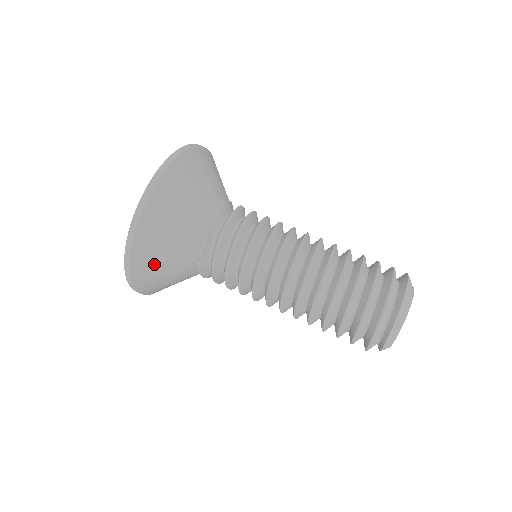
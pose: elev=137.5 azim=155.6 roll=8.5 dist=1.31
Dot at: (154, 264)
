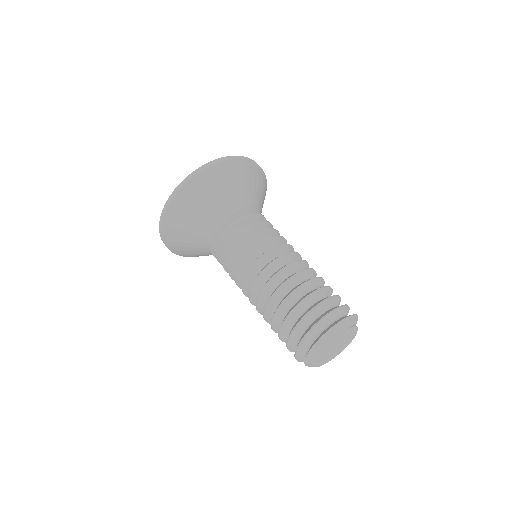
Dot at: (179, 239)
